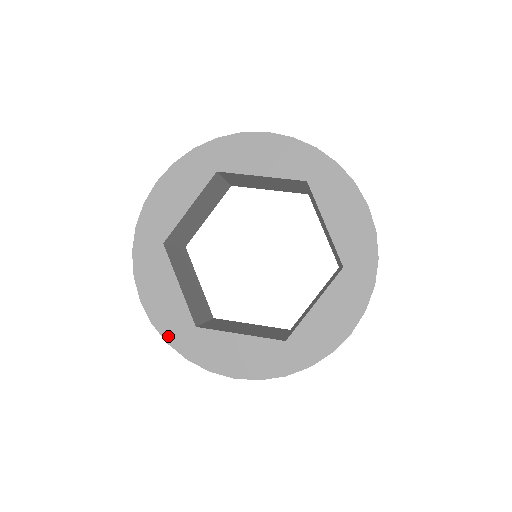
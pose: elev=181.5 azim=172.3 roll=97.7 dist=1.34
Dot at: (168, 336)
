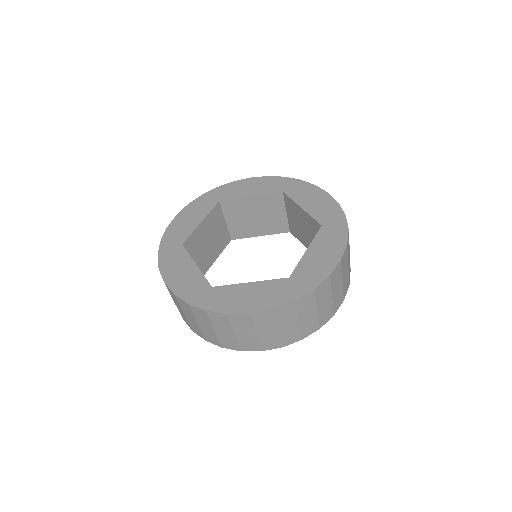
Dot at: (165, 238)
